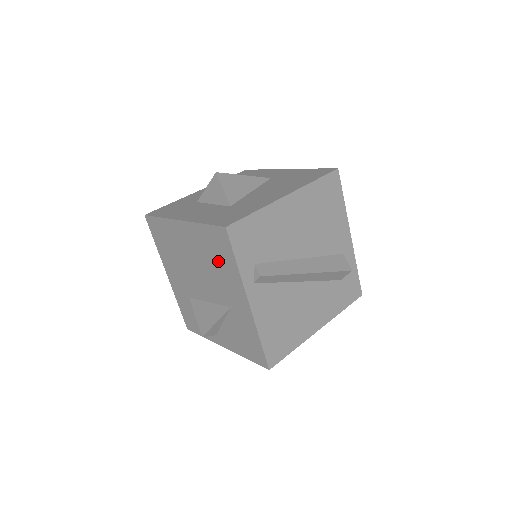
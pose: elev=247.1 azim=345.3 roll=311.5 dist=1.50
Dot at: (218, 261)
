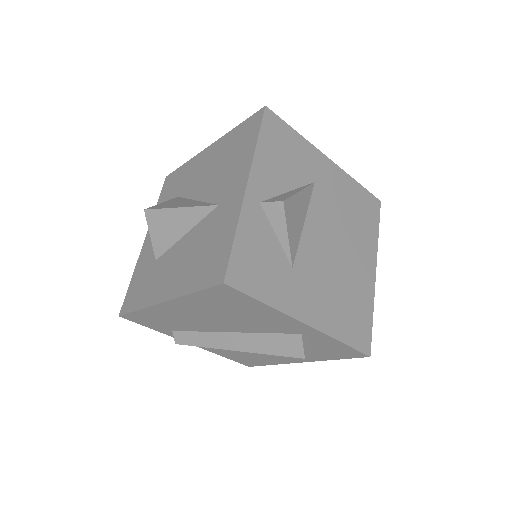
Dot at: occluded
